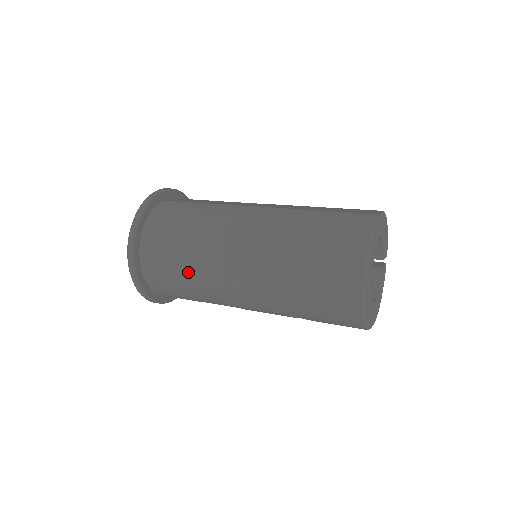
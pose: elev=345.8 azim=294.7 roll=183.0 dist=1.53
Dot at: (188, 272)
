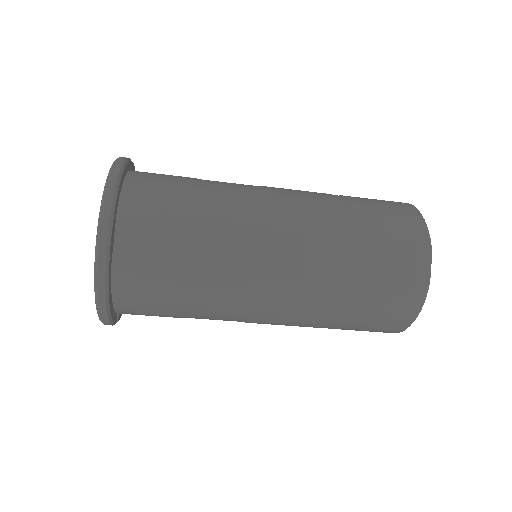
Dot at: occluded
